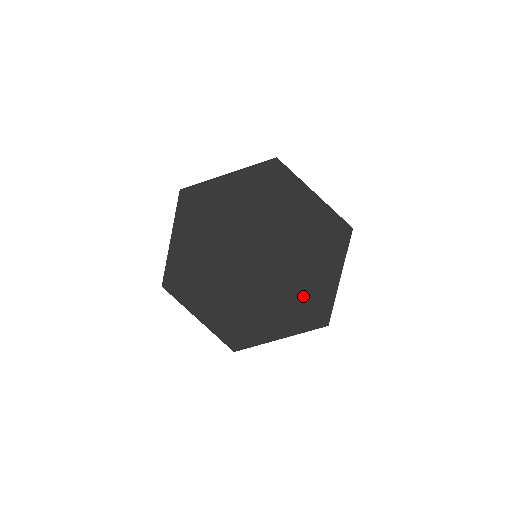
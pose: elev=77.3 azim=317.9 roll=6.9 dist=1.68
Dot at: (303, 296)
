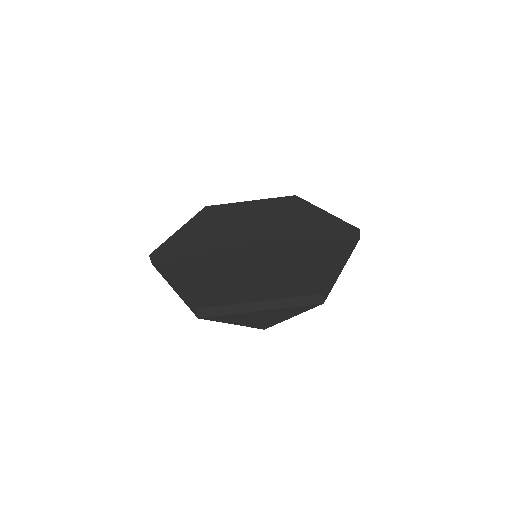
Dot at: (298, 269)
